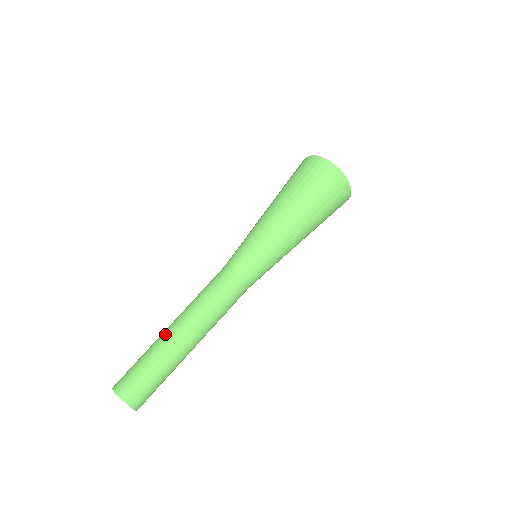
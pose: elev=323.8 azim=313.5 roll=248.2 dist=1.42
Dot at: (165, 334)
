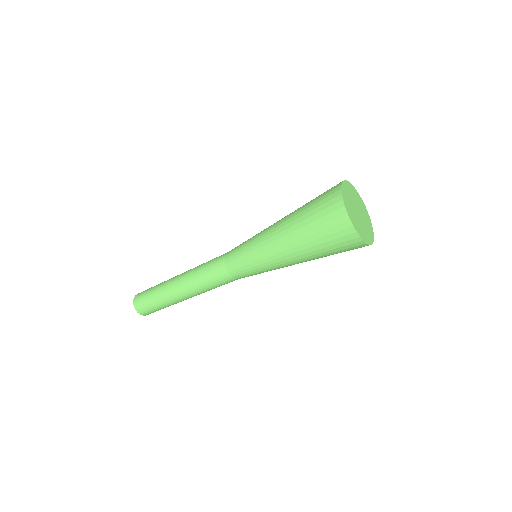
Dot at: (169, 287)
